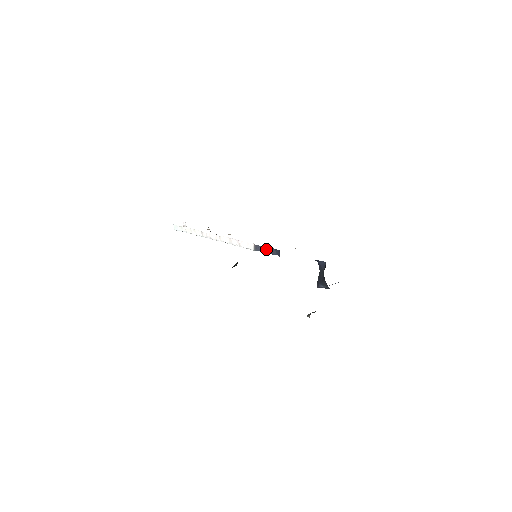
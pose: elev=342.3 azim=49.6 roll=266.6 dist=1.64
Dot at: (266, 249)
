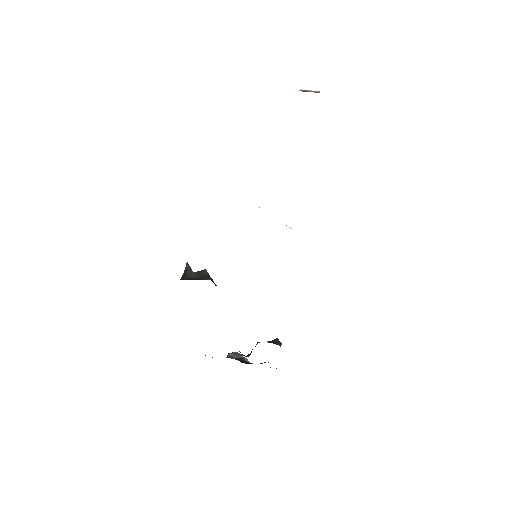
Dot at: occluded
